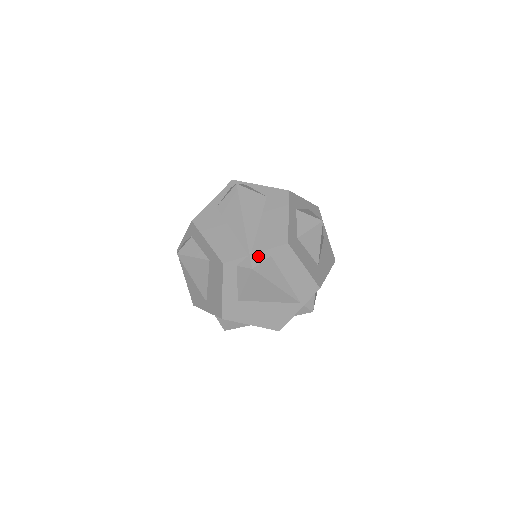
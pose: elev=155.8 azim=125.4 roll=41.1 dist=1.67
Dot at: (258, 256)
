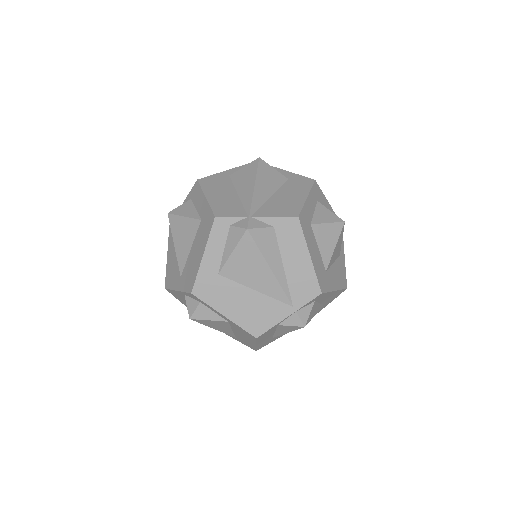
Dot at: (259, 221)
